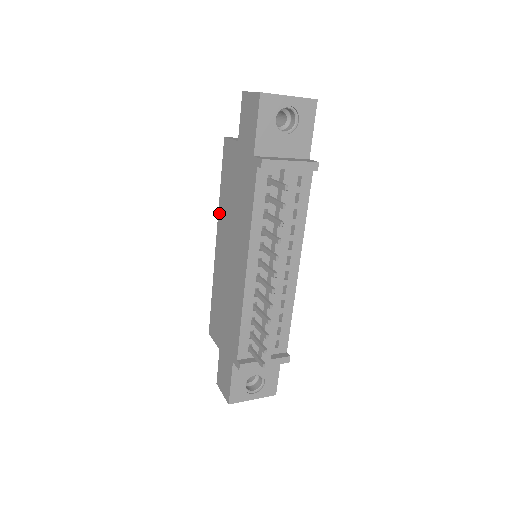
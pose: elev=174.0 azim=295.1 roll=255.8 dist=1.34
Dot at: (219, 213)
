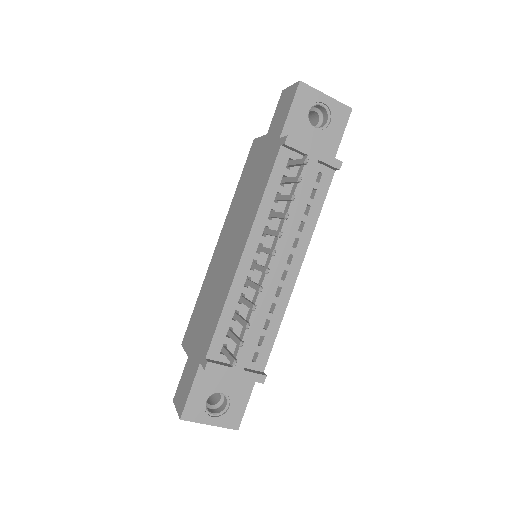
Dot at: (229, 211)
